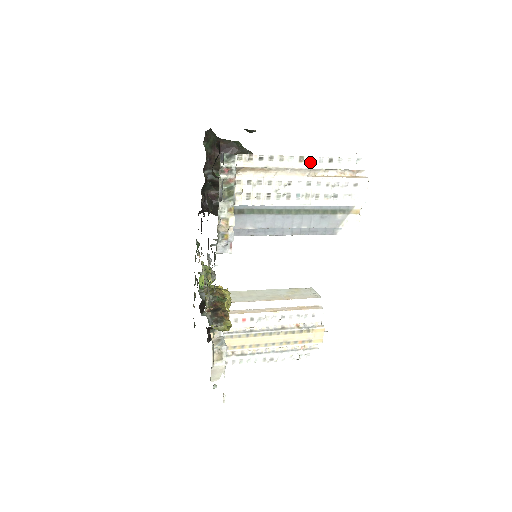
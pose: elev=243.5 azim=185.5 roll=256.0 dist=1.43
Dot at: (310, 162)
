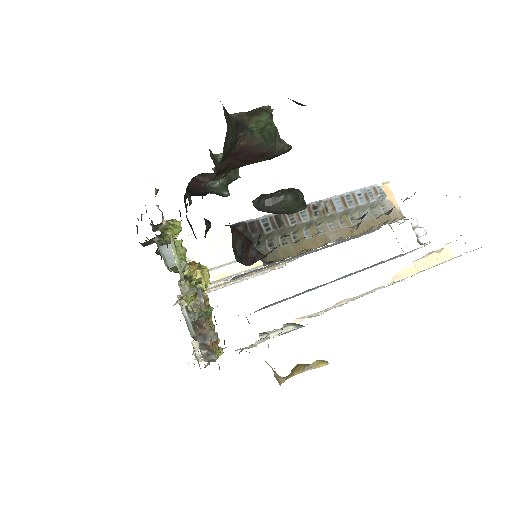
Dot at: occluded
